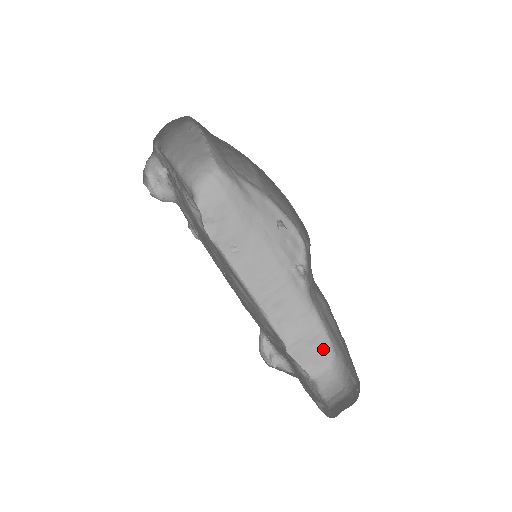
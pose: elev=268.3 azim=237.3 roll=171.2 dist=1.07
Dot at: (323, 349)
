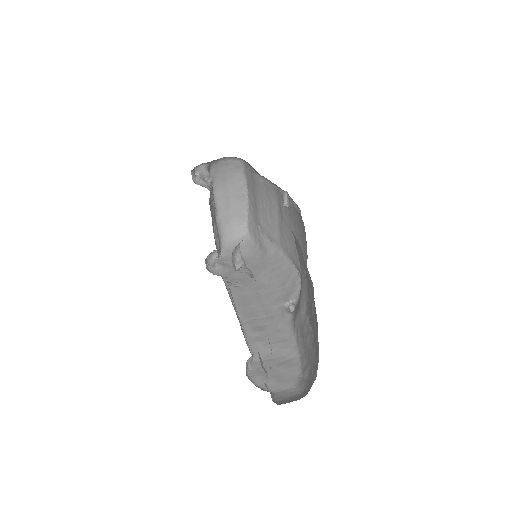
Dot at: (291, 371)
